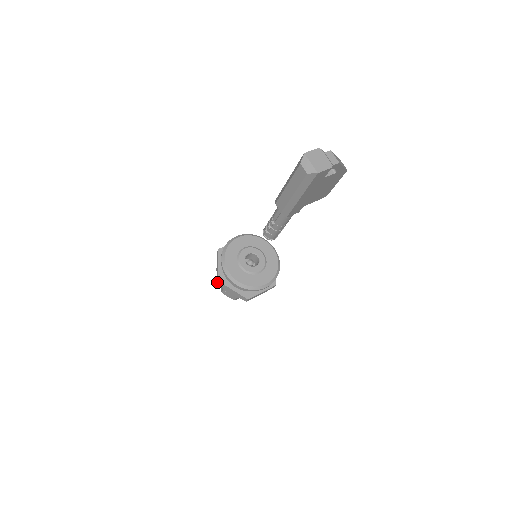
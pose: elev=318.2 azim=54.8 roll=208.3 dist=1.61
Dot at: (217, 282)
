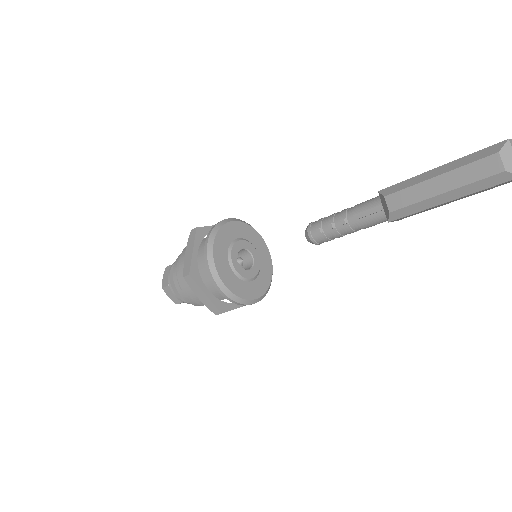
Dot at: (185, 276)
